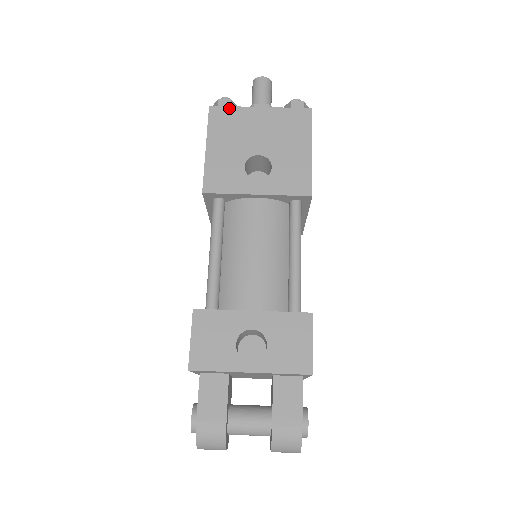
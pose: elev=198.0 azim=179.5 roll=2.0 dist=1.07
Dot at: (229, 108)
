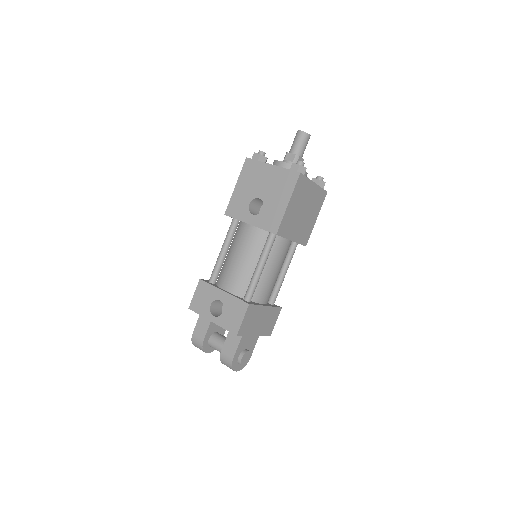
Dot at: (256, 161)
